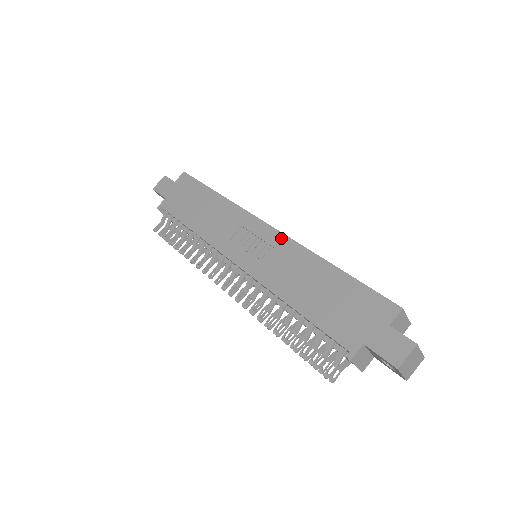
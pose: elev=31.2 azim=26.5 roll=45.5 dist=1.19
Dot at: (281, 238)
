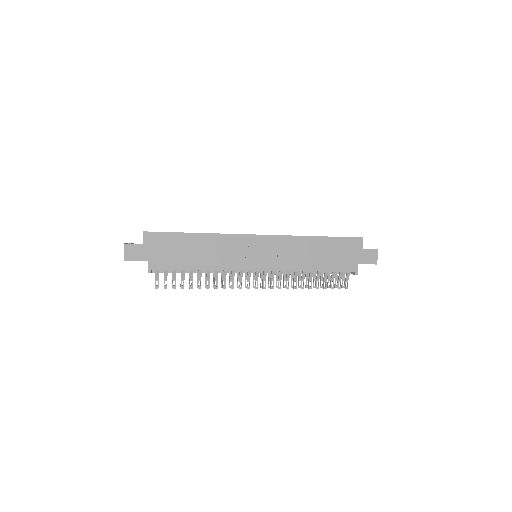
Dot at: (276, 239)
